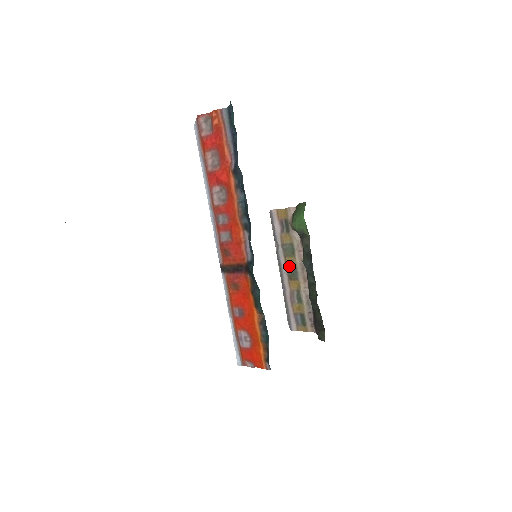
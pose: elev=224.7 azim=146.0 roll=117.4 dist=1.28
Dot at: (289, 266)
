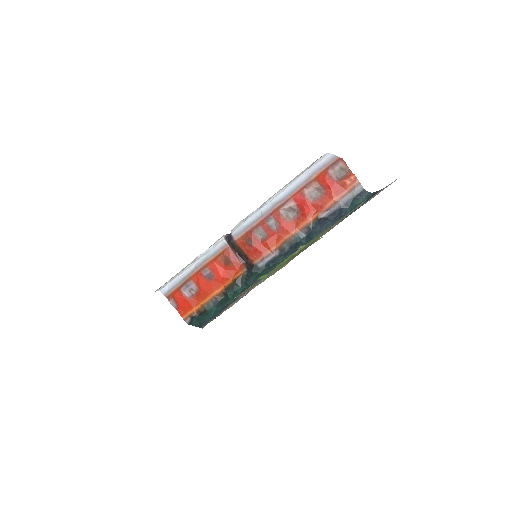
Dot at: occluded
